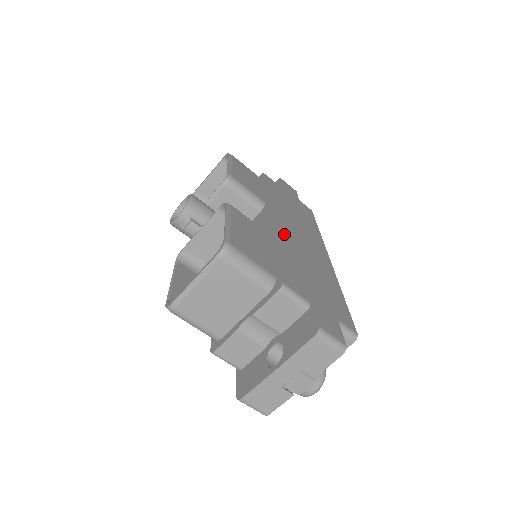
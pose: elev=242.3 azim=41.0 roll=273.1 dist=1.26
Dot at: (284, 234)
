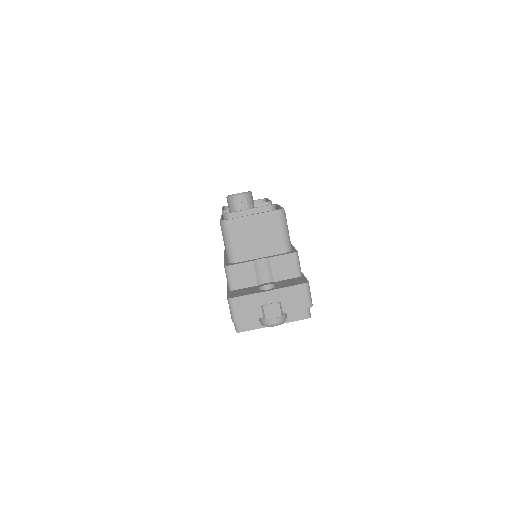
Dot at: occluded
